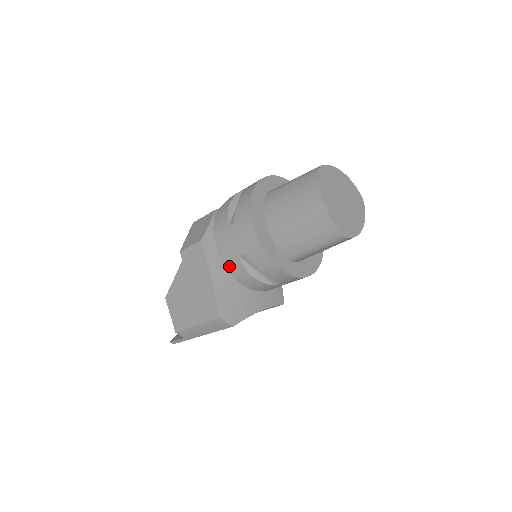
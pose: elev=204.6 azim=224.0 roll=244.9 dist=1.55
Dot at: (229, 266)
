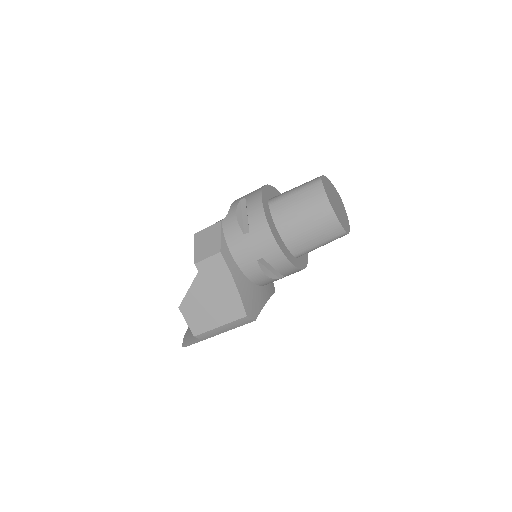
Dot at: (245, 270)
